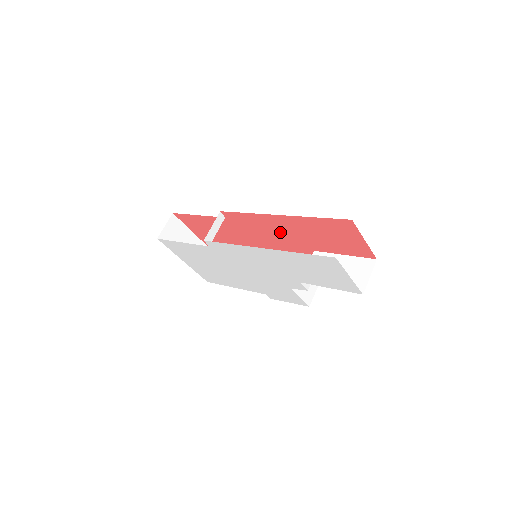
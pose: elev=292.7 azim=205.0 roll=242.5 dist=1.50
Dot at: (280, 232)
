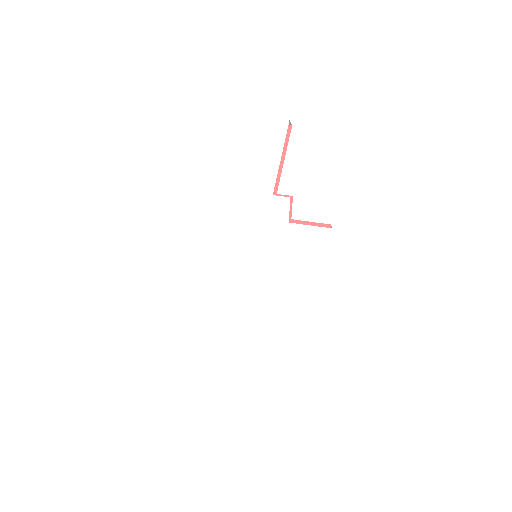
Dot at: occluded
